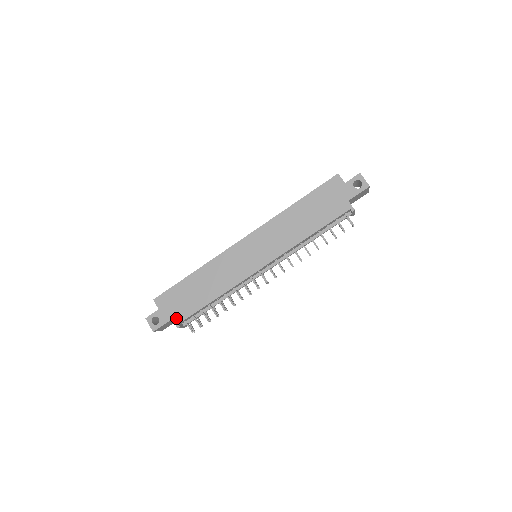
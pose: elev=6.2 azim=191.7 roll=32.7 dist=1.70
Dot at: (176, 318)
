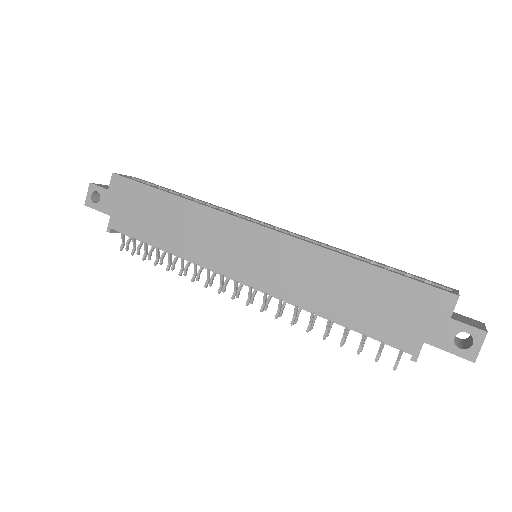
Dot at: (114, 220)
